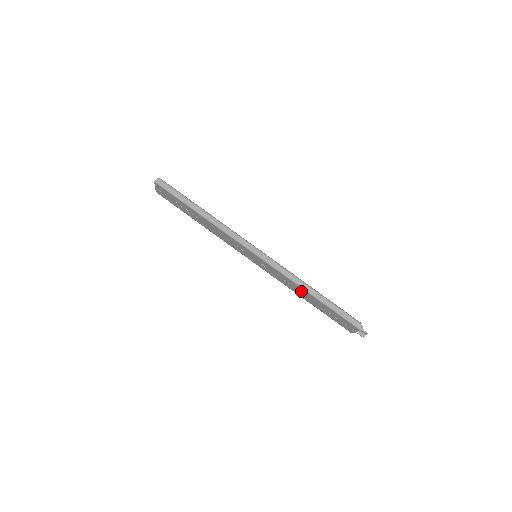
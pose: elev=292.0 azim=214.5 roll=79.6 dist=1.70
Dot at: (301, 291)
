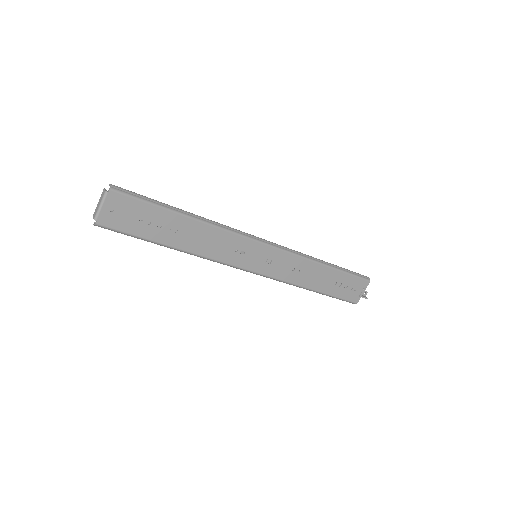
Dot at: (313, 271)
